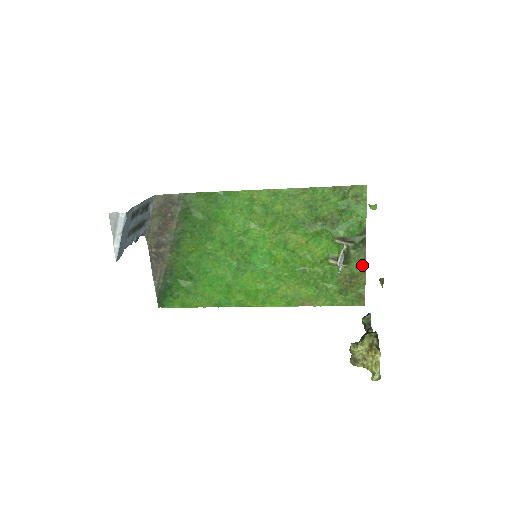
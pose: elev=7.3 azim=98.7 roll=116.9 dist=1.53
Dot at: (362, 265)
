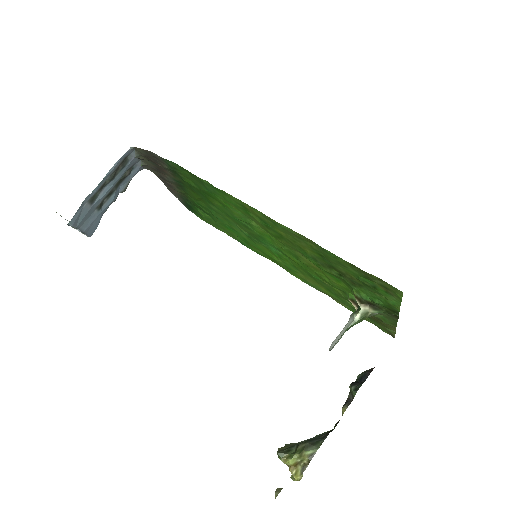
Dot at: (392, 323)
